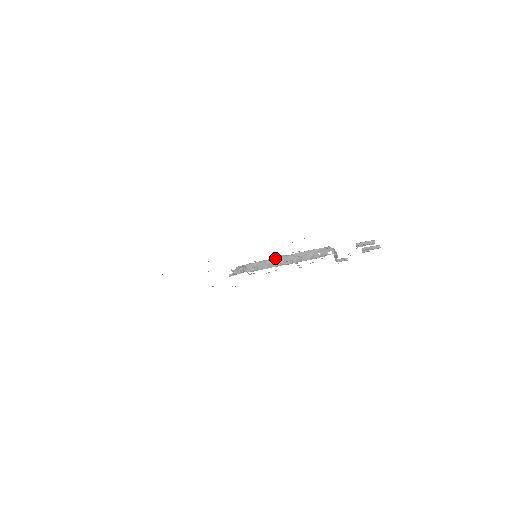
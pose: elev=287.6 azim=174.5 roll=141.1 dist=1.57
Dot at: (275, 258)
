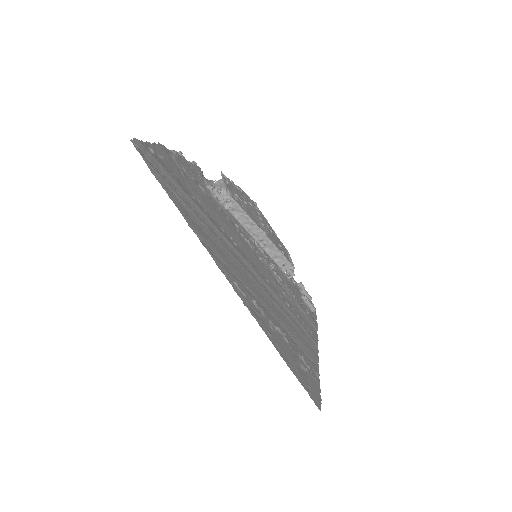
Dot at: (259, 228)
